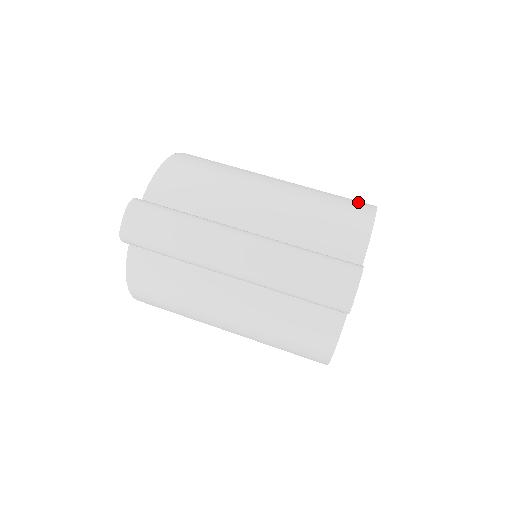
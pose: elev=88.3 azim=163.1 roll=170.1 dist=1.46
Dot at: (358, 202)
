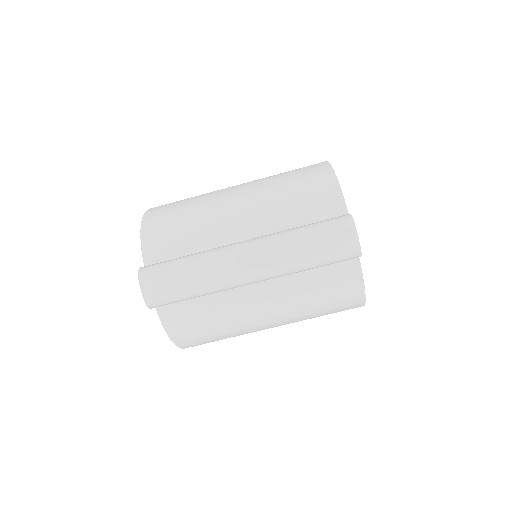
Dot at: (312, 166)
